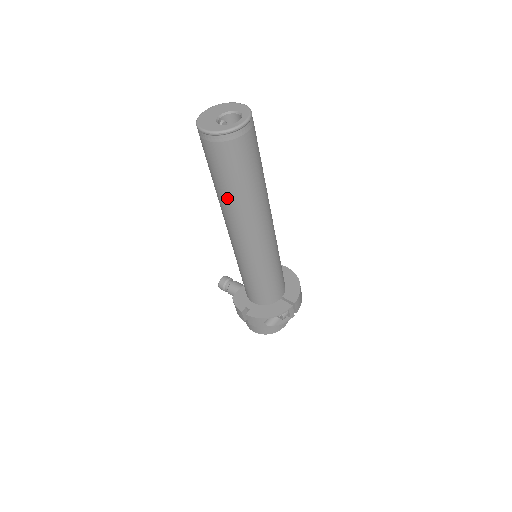
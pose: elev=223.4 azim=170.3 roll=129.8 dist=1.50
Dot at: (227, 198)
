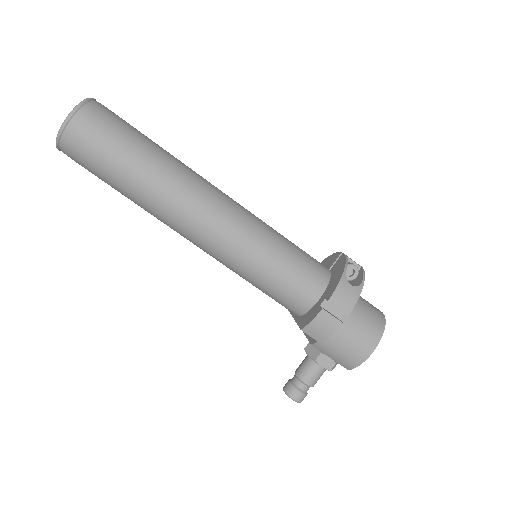
Dot at: (151, 171)
